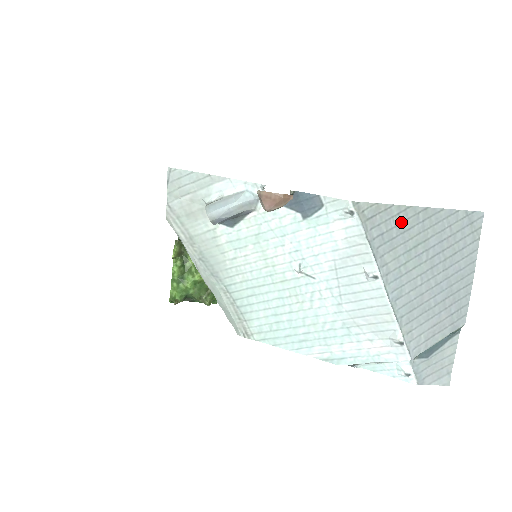
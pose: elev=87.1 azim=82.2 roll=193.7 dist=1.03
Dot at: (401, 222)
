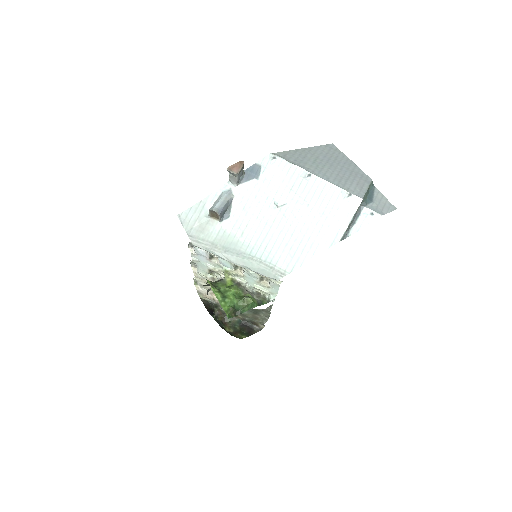
Dot at: (299, 155)
